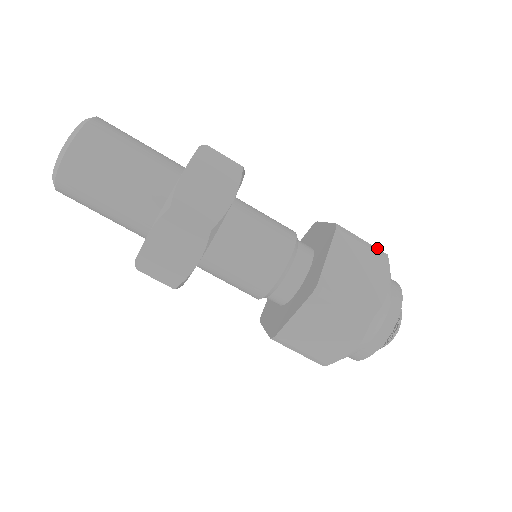
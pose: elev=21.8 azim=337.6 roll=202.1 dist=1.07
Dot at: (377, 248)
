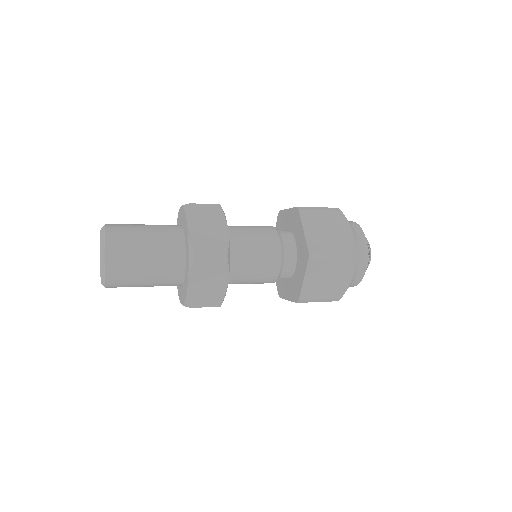
Dot at: (330, 208)
